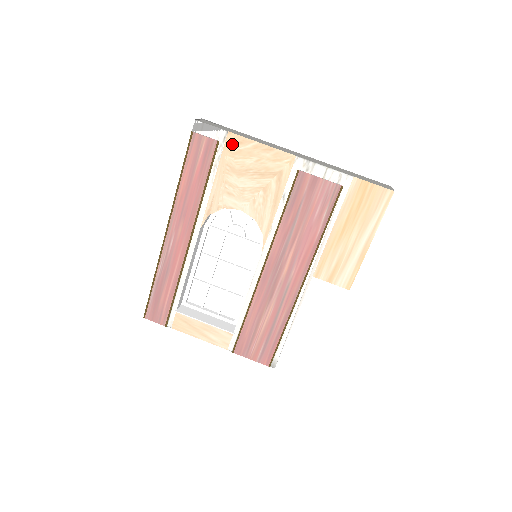
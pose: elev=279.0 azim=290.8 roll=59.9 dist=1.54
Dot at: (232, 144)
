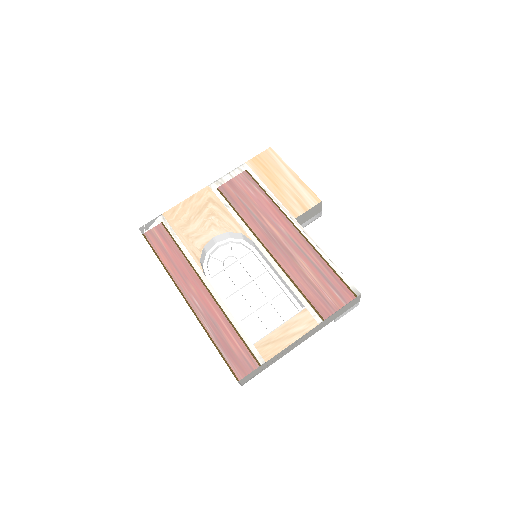
Dot at: (171, 216)
